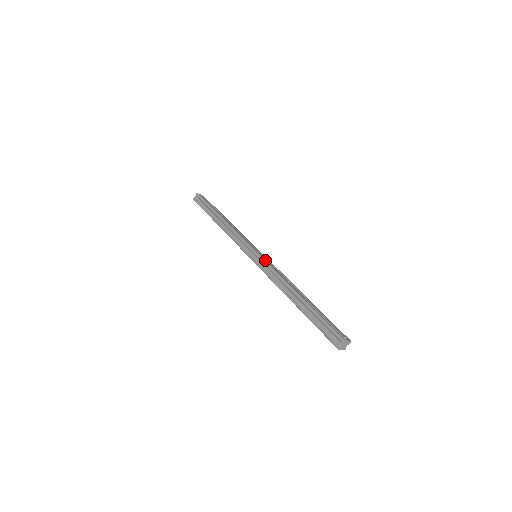
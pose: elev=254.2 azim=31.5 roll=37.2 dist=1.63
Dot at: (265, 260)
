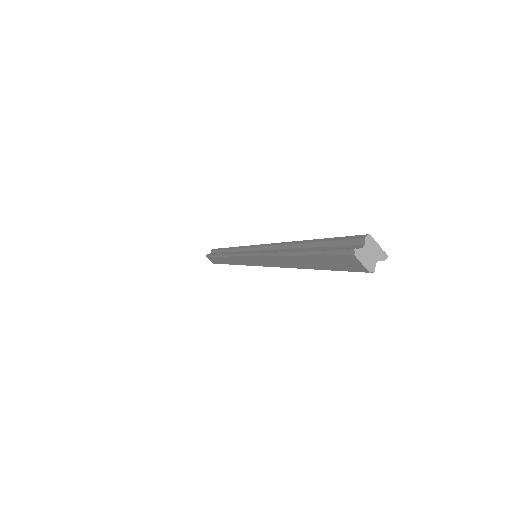
Dot at: occluded
